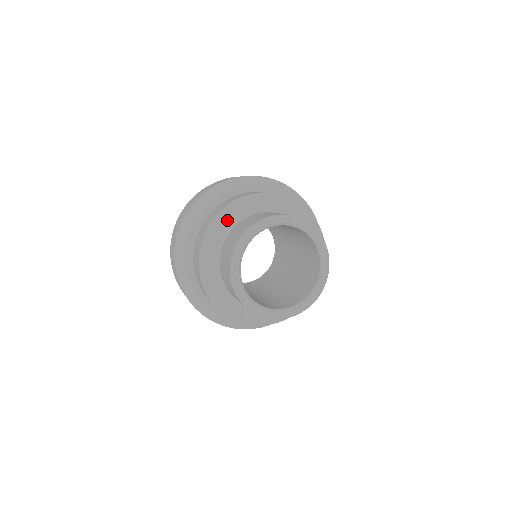
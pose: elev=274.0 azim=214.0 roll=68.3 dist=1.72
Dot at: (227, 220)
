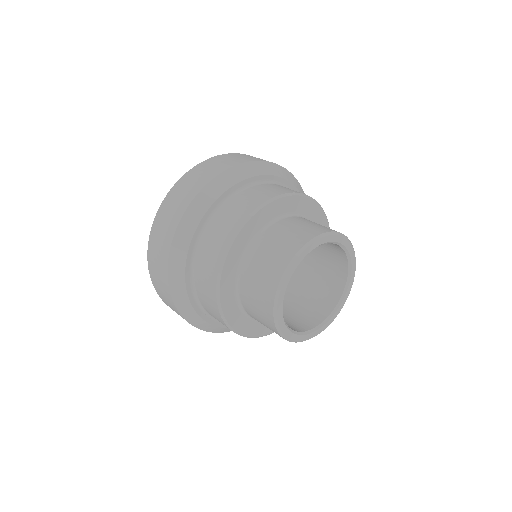
Dot at: (250, 231)
